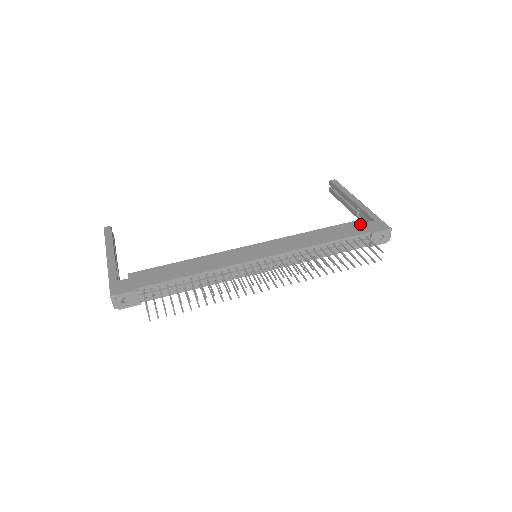
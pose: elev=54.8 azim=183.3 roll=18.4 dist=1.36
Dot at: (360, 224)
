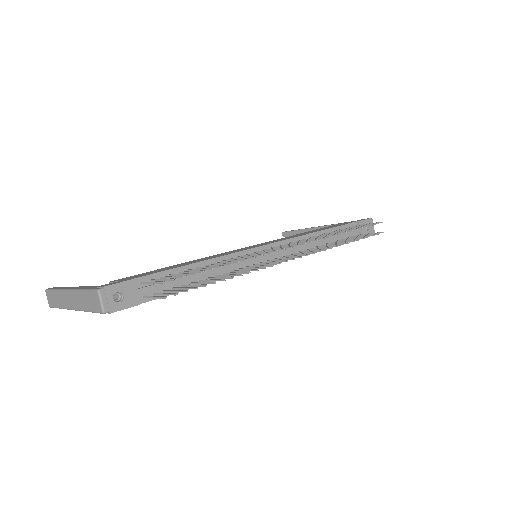
Dot at: occluded
